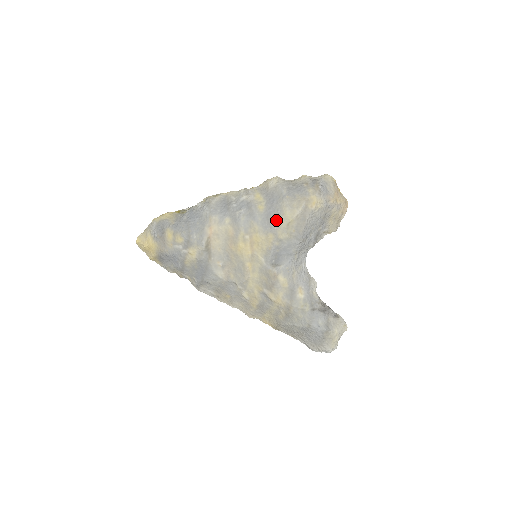
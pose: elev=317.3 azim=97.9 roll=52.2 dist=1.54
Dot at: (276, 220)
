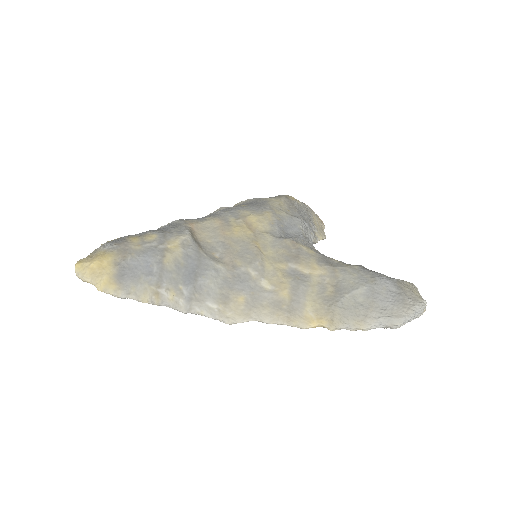
Dot at: (265, 204)
